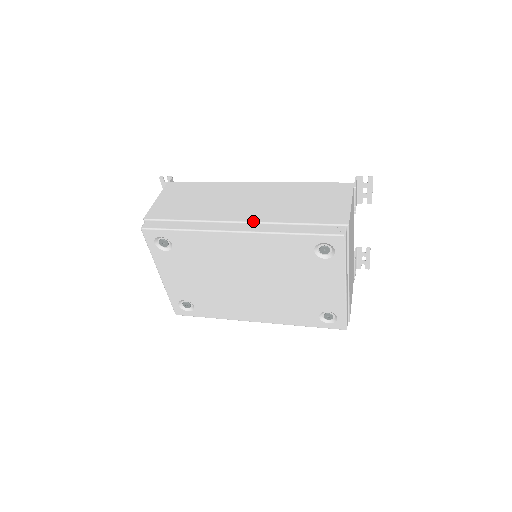
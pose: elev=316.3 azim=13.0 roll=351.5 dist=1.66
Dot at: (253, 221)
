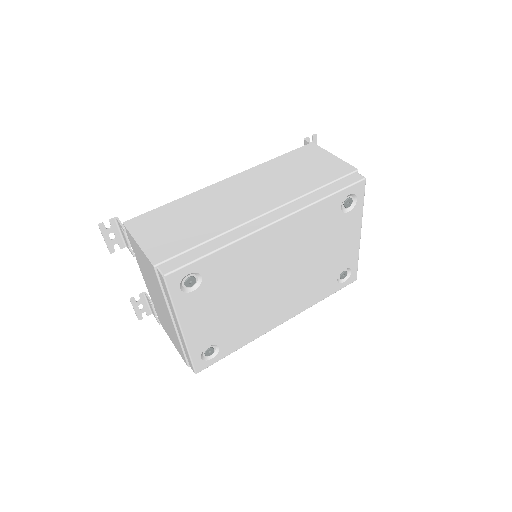
Dot at: (278, 206)
